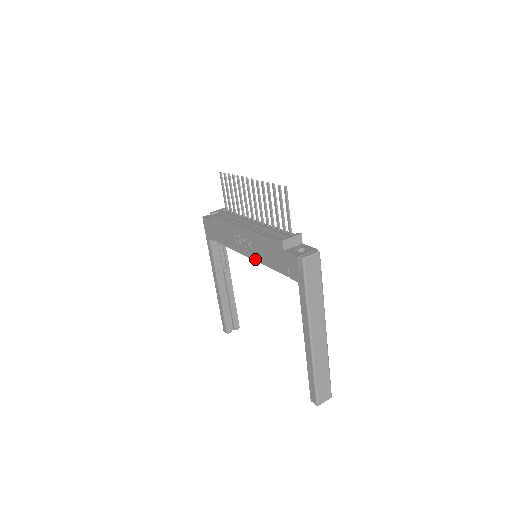
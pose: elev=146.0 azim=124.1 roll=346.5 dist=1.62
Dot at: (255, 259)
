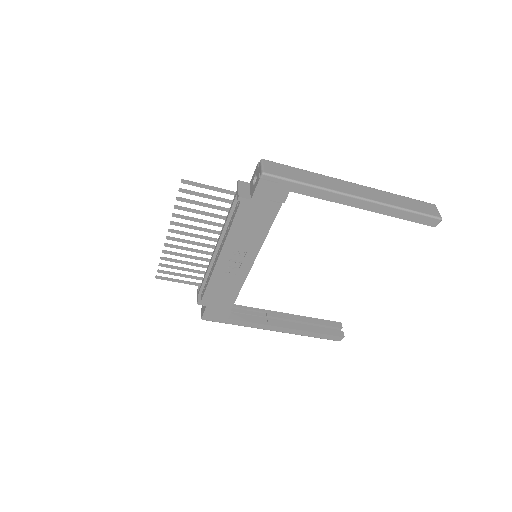
Dot at: (257, 251)
